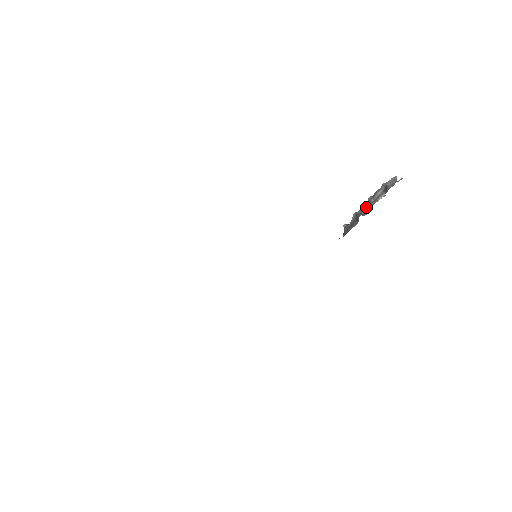
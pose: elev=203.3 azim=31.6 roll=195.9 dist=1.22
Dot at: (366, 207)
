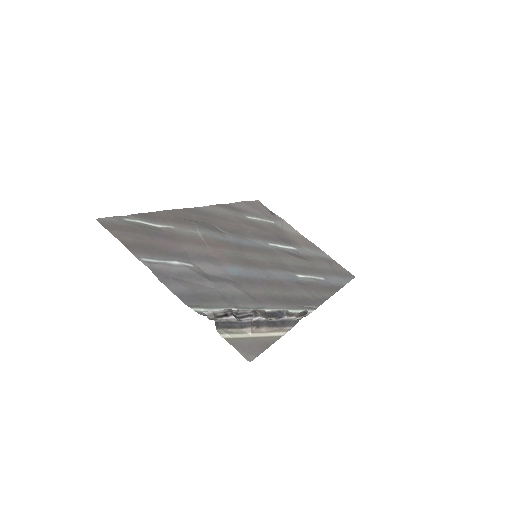
Dot at: occluded
